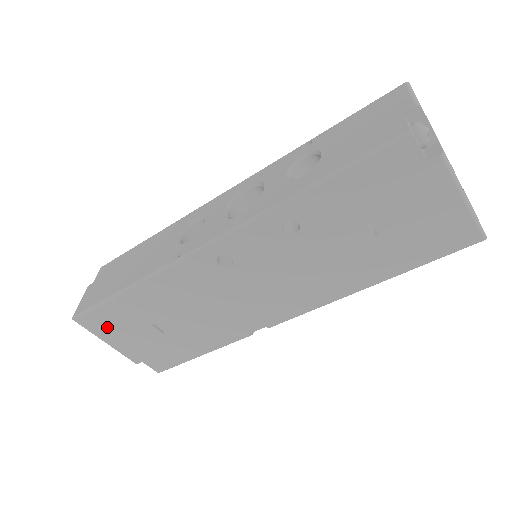
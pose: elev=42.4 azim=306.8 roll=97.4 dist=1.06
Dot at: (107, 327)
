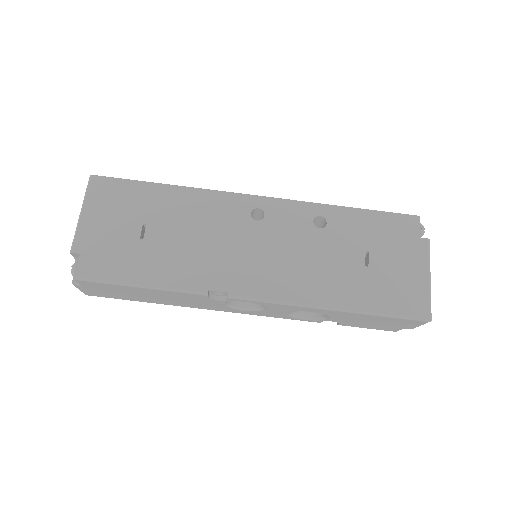
Dot at: (106, 200)
